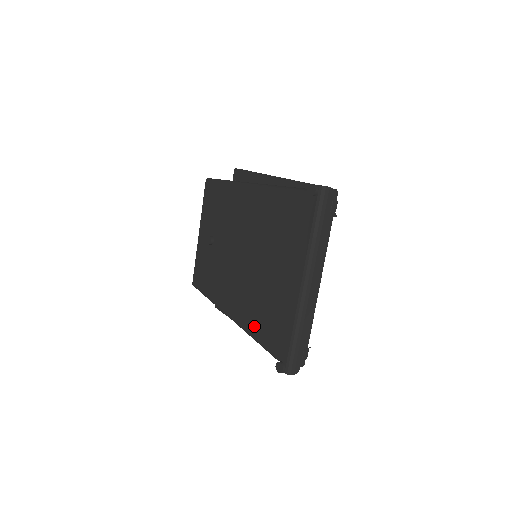
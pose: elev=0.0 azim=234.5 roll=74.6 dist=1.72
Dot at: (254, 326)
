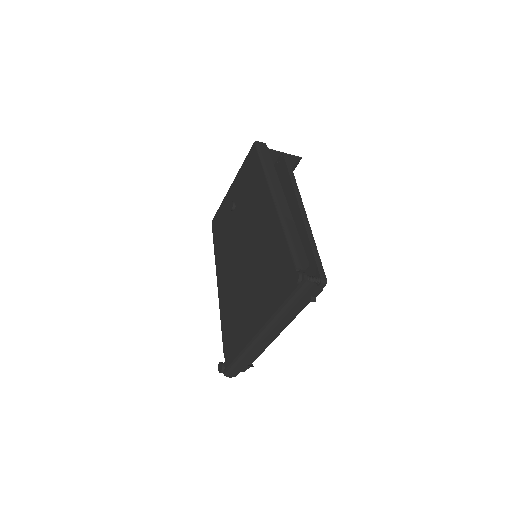
Dot at: (224, 315)
